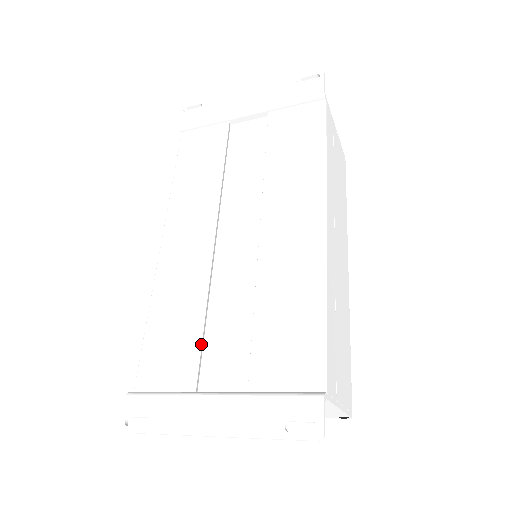
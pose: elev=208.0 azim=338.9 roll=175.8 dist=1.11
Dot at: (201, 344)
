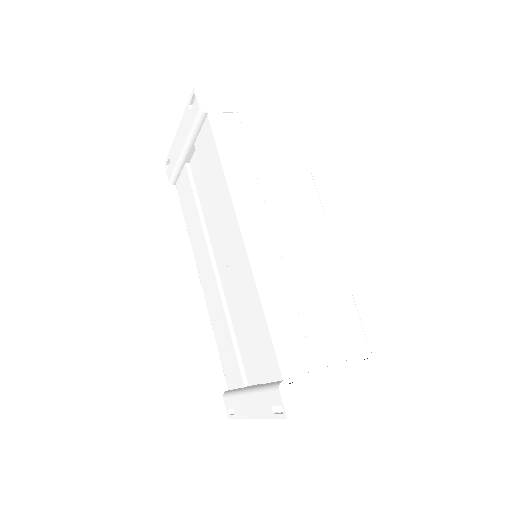
Dot at: (235, 353)
